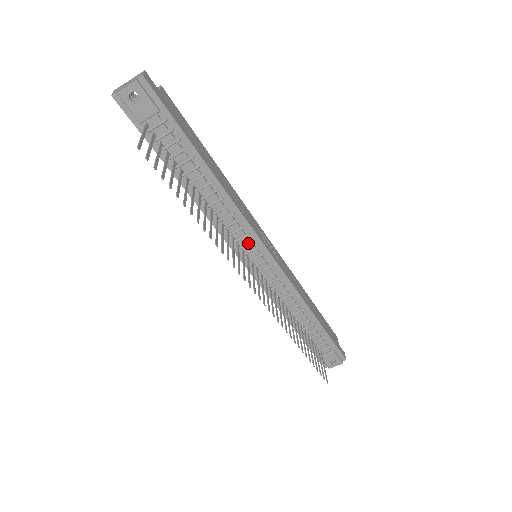
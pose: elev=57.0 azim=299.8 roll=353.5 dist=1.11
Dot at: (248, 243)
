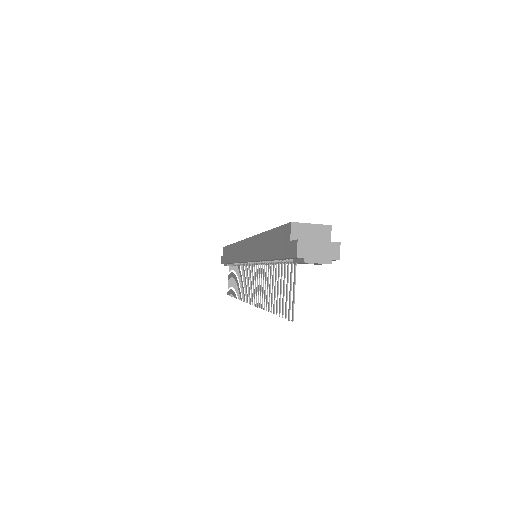
Dot at: occluded
